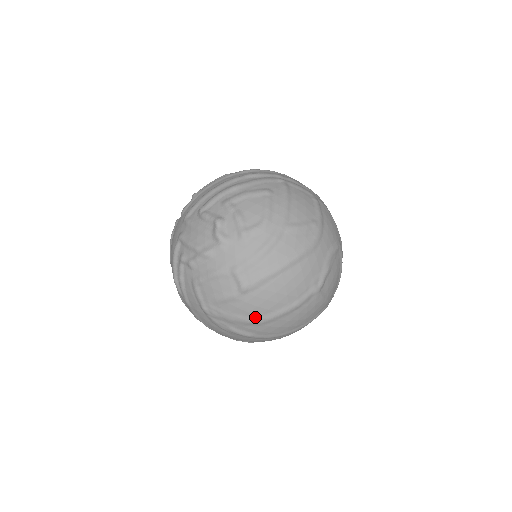
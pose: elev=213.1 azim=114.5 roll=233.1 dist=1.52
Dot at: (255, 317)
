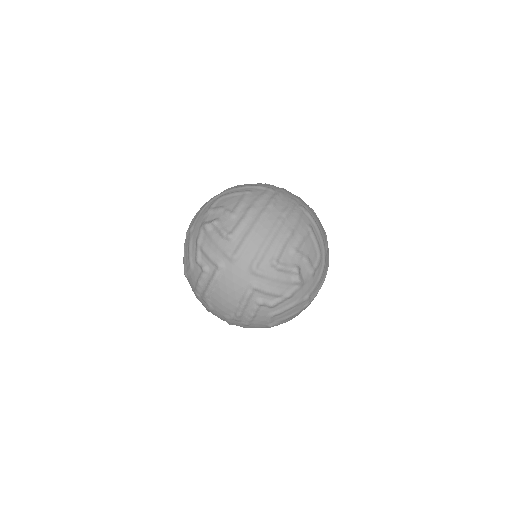
Dot at: occluded
